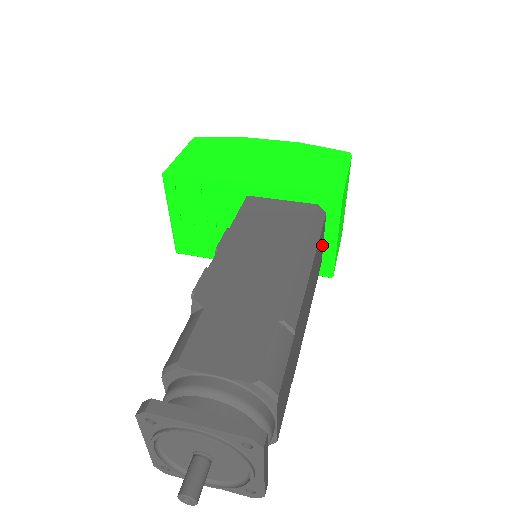
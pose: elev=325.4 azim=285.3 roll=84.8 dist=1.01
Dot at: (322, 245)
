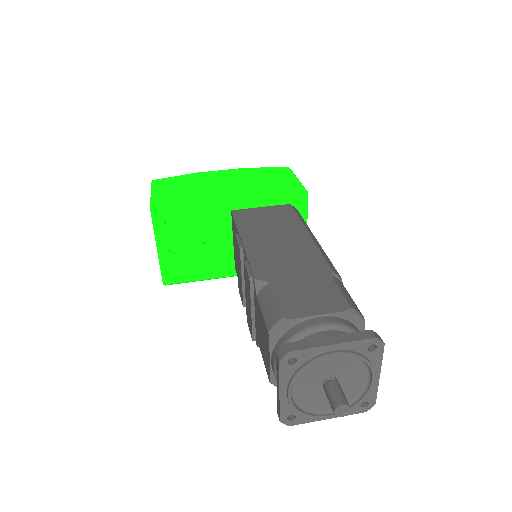
Dot at: occluded
